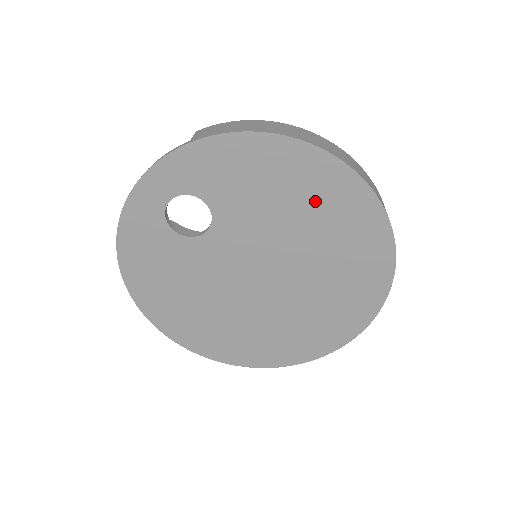
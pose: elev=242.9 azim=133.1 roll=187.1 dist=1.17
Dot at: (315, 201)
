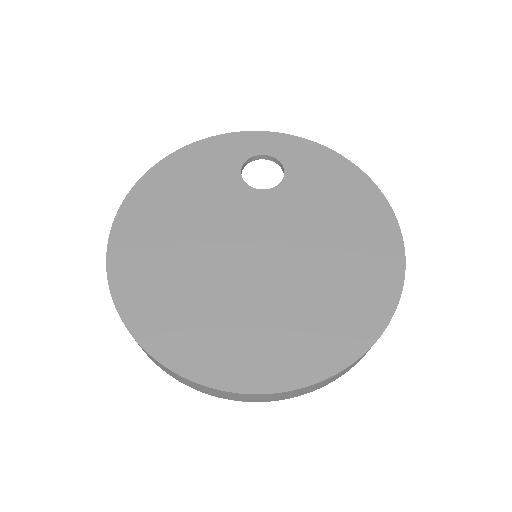
Dot at: (357, 239)
